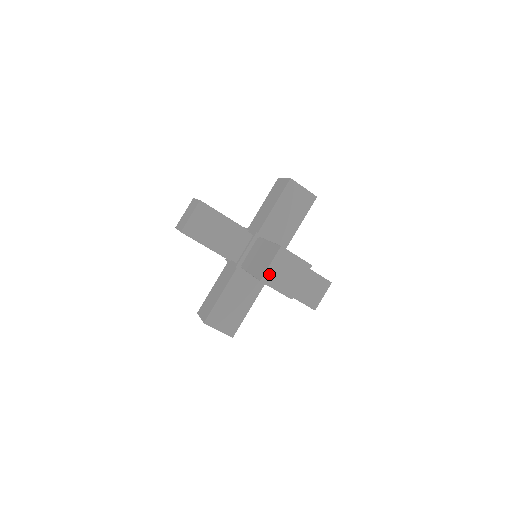
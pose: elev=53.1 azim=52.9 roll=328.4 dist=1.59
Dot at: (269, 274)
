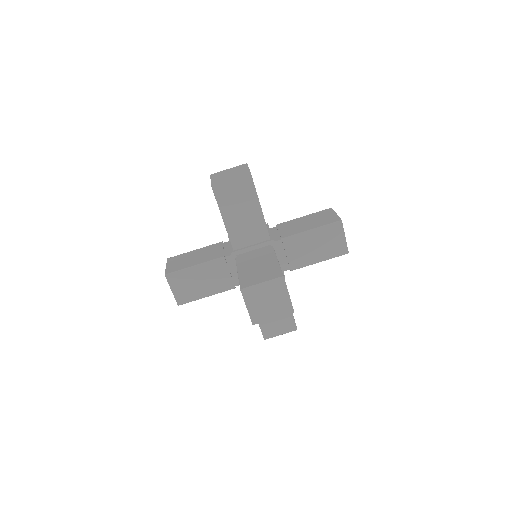
Dot at: (254, 315)
